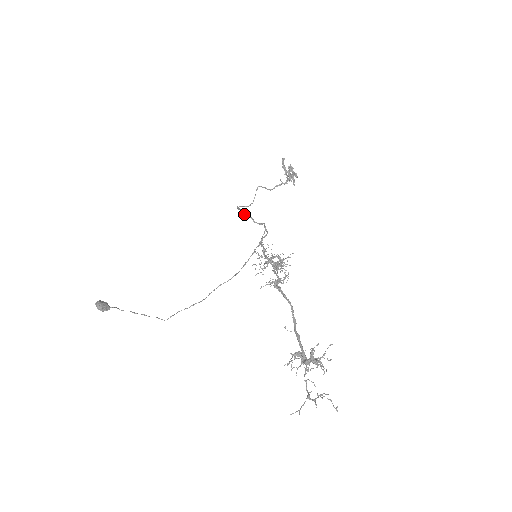
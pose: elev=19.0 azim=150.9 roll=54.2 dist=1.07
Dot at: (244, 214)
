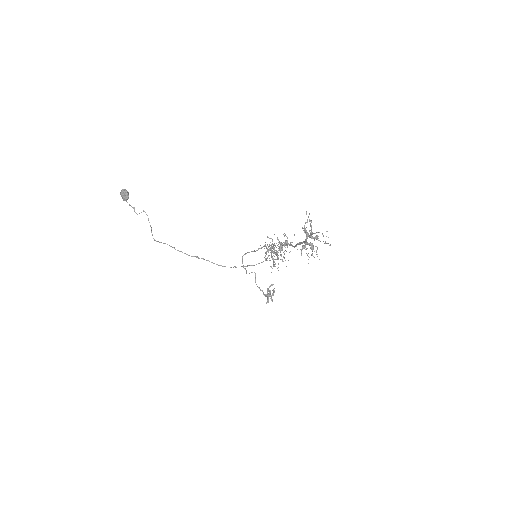
Dot at: (253, 251)
